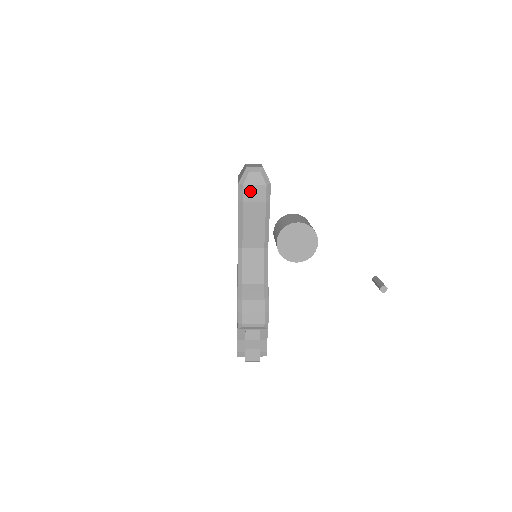
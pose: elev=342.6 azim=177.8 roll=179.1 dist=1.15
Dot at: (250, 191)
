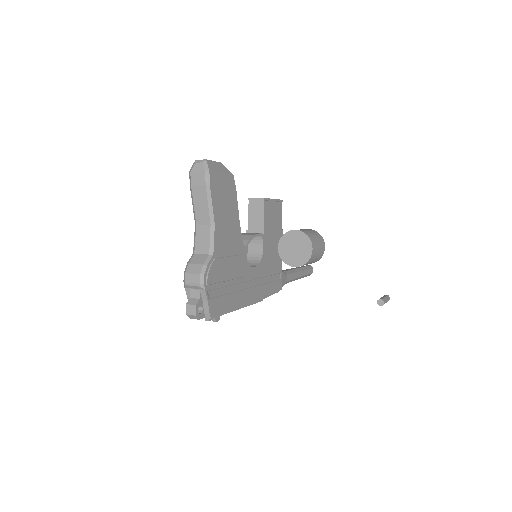
Dot at: (195, 177)
